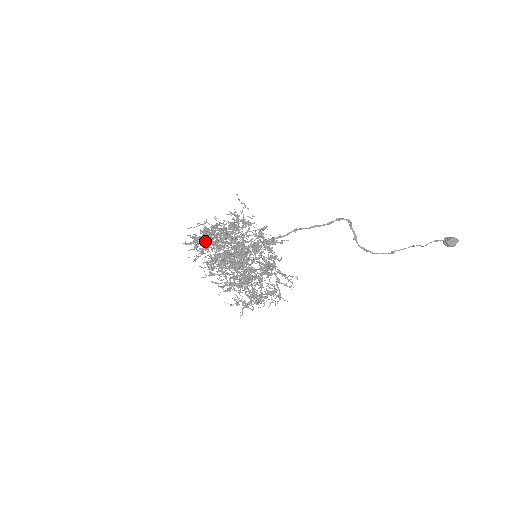
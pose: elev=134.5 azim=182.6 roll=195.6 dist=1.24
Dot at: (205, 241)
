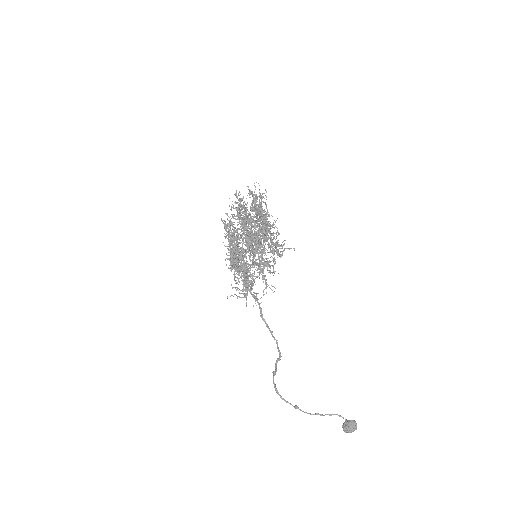
Dot at: occluded
